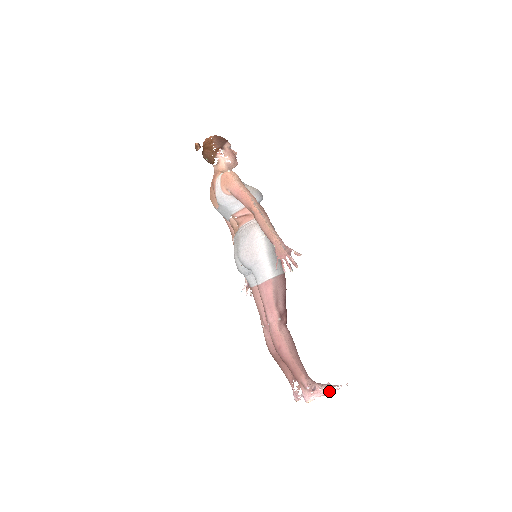
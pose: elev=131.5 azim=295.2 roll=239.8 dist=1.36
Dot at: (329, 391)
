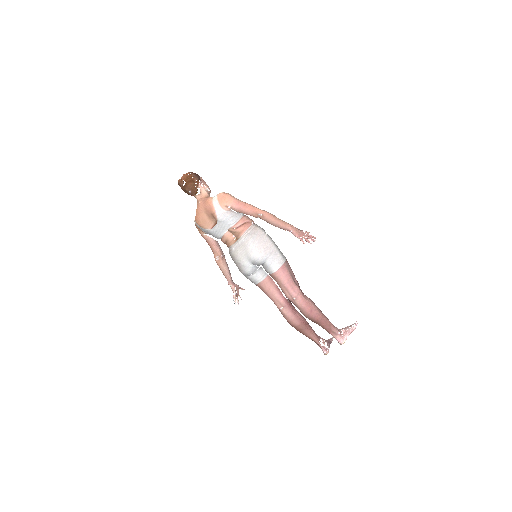
Dot at: (353, 328)
